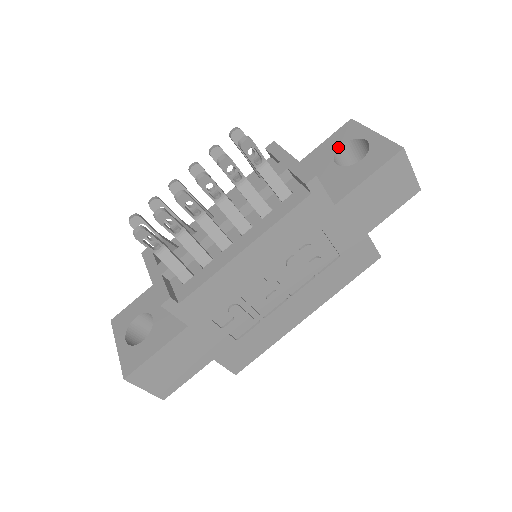
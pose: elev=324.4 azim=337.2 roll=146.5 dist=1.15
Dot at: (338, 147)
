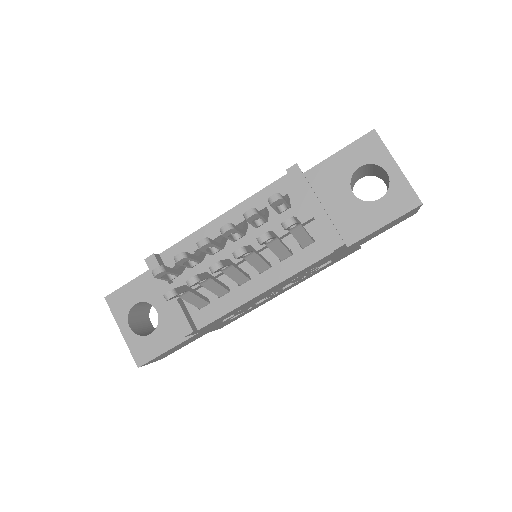
Dot at: (356, 168)
